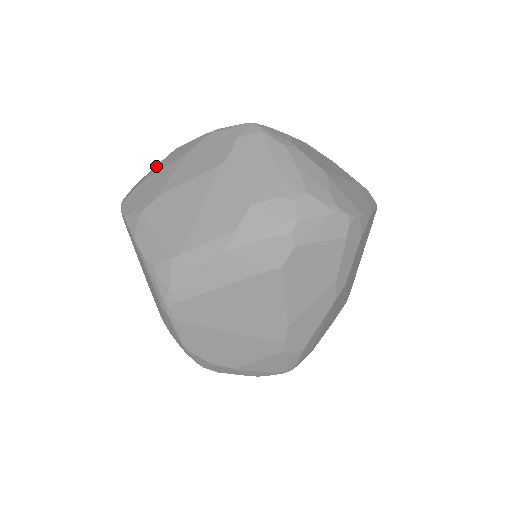
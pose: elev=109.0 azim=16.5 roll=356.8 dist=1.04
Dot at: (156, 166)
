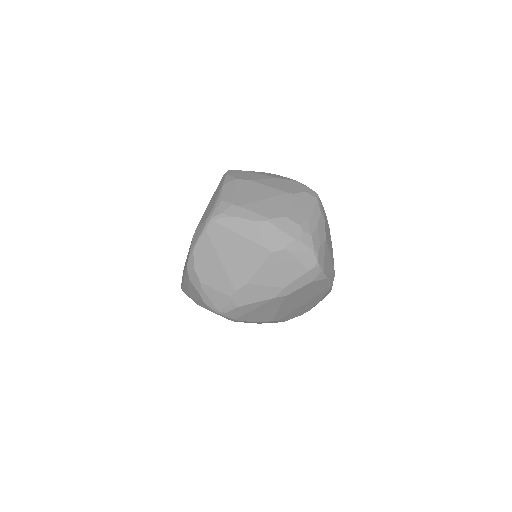
Dot at: (259, 172)
